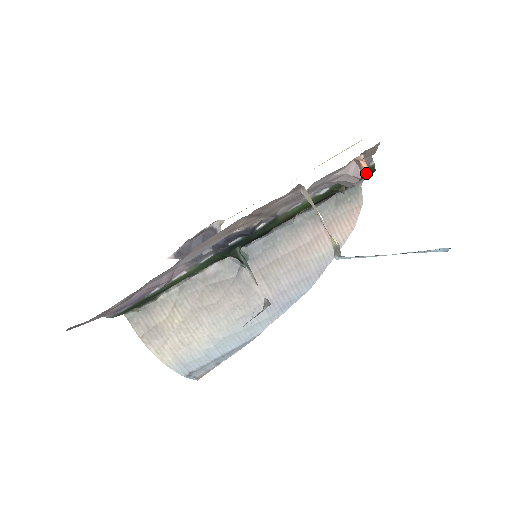
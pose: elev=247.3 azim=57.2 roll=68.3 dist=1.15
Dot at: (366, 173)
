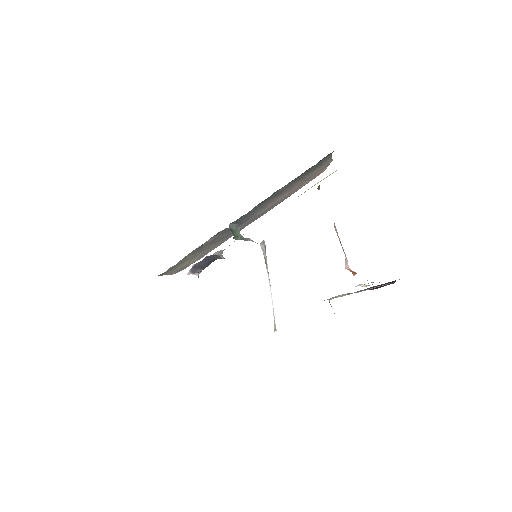
Dot at: occluded
